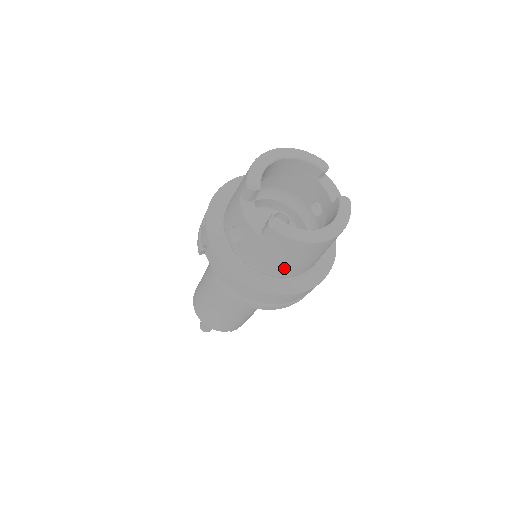
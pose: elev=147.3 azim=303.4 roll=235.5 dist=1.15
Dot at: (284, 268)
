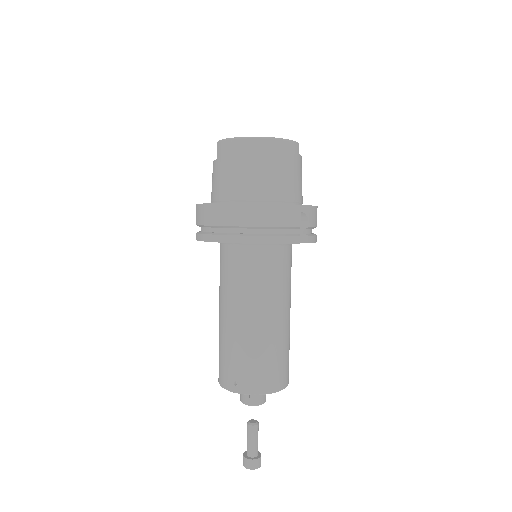
Dot at: (236, 183)
